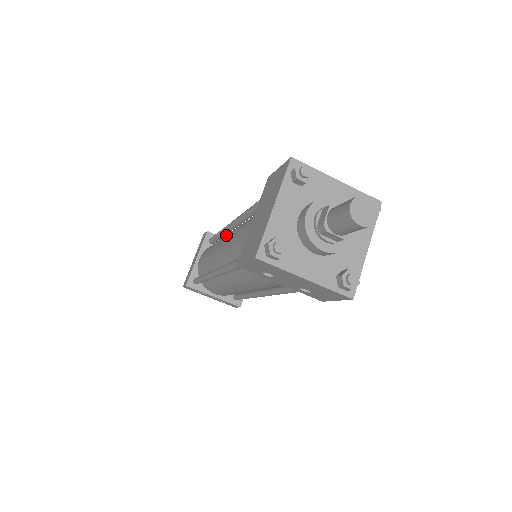
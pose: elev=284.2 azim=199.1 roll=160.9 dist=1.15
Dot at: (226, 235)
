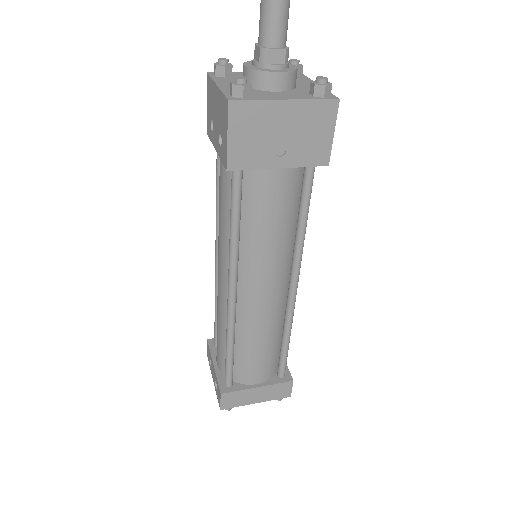
Dot at: occluded
